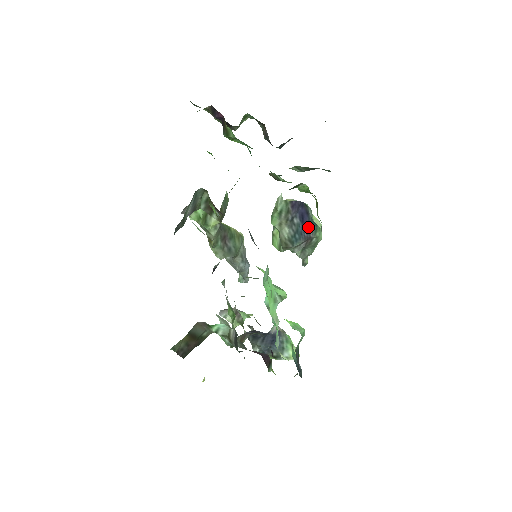
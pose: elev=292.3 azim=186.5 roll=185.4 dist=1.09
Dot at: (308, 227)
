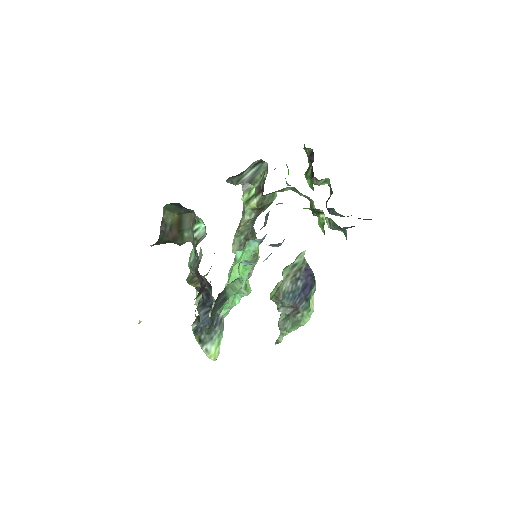
Dot at: (303, 299)
